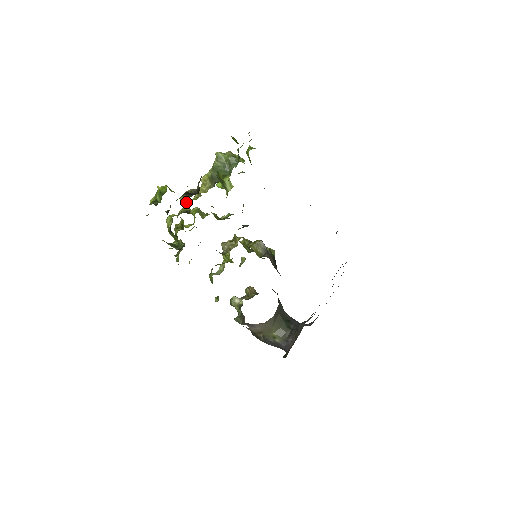
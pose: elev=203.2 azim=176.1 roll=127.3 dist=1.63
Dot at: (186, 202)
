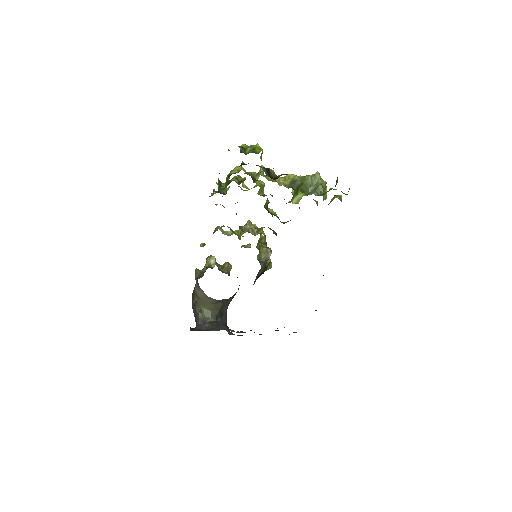
Dot at: (262, 173)
